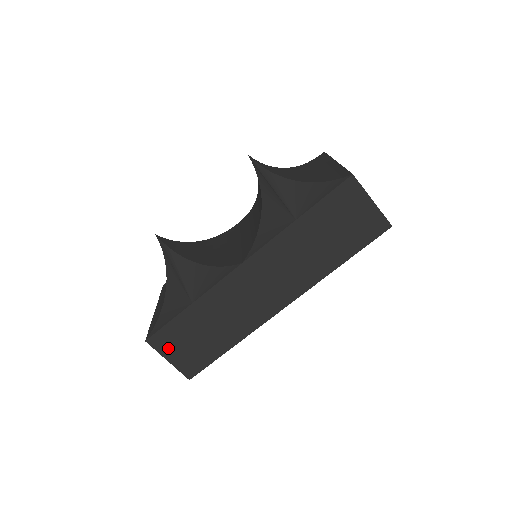
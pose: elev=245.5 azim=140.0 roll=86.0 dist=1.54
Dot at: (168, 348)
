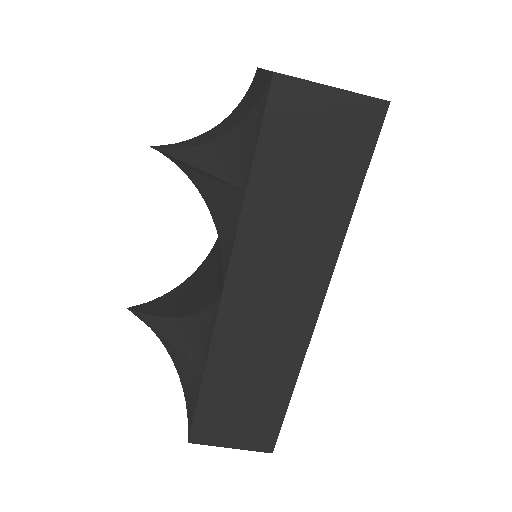
Dot at: (219, 435)
